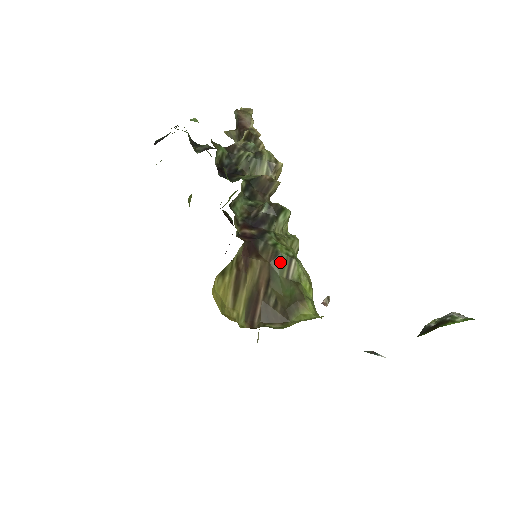
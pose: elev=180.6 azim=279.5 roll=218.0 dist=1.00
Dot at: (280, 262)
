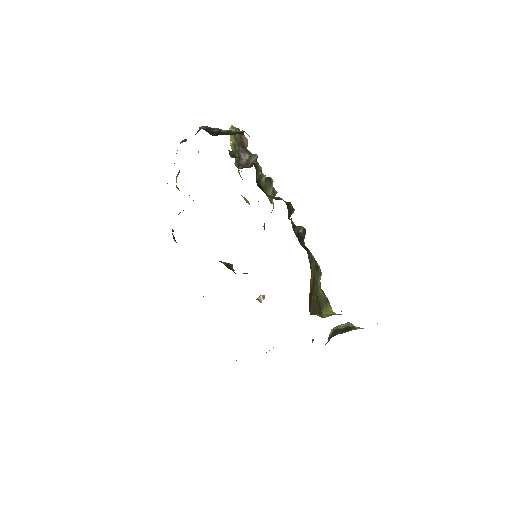
Dot at: (318, 272)
